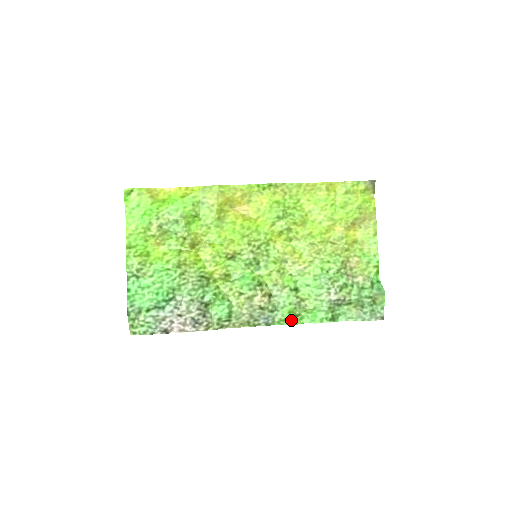
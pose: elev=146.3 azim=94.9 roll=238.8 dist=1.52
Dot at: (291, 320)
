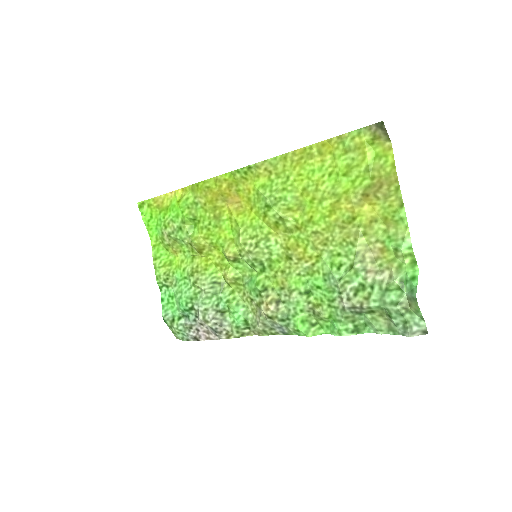
Dot at: (306, 331)
